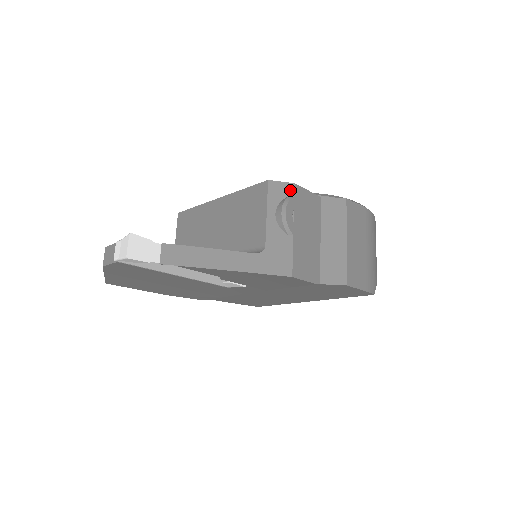
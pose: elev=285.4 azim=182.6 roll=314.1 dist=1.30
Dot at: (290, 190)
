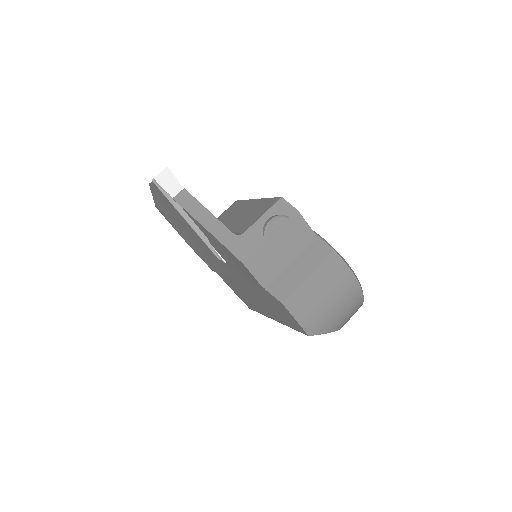
Dot at: (291, 212)
